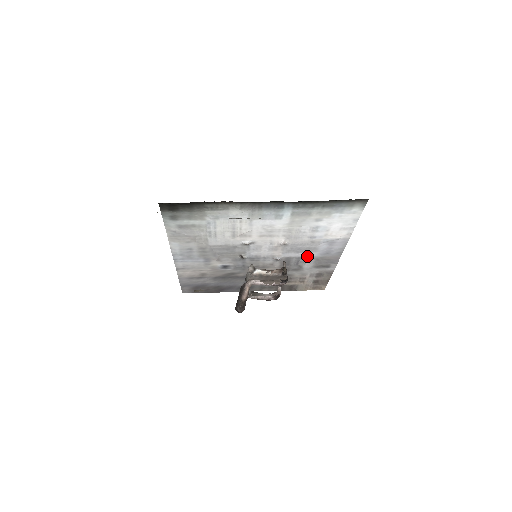
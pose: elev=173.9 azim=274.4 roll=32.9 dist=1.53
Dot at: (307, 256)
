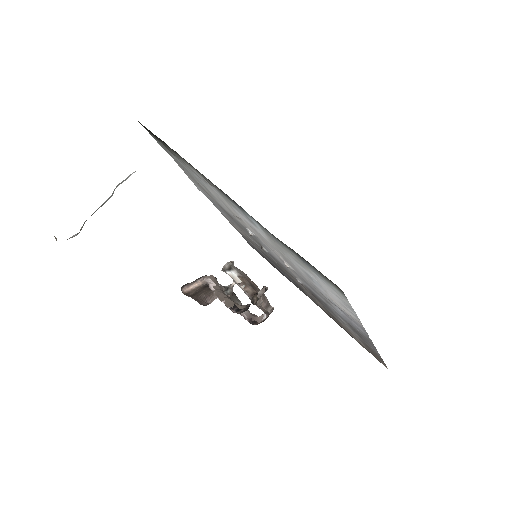
Dot at: (330, 306)
